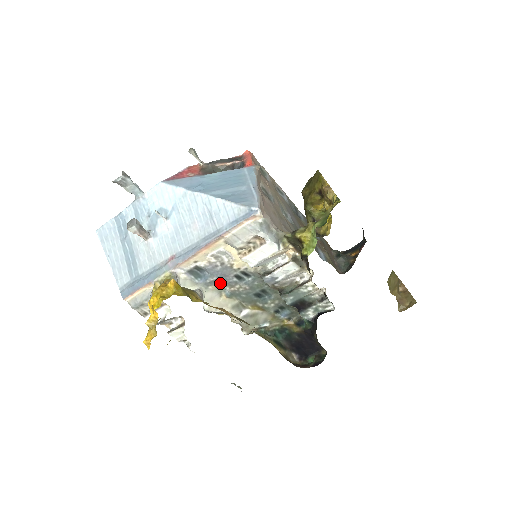
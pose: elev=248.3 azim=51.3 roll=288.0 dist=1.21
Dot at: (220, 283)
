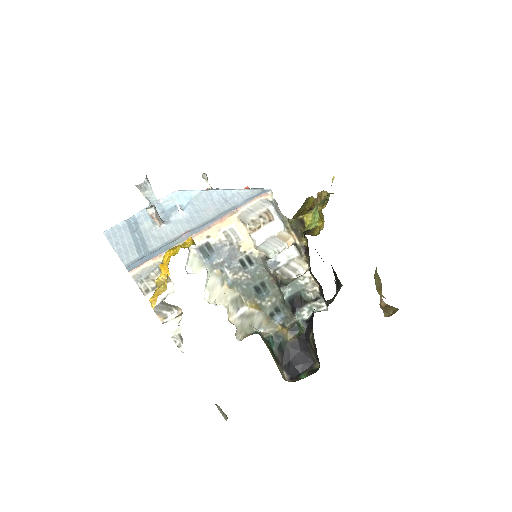
Dot at: (225, 267)
